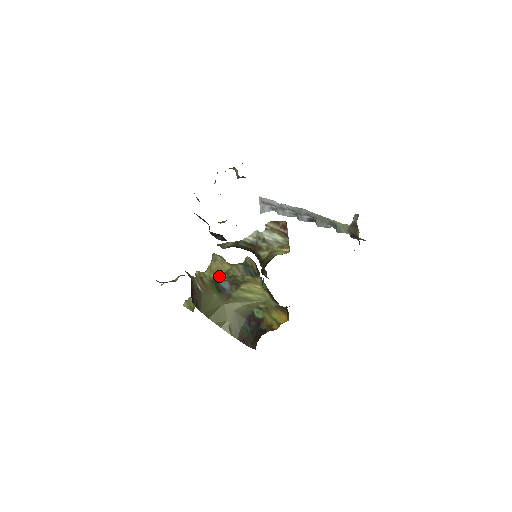
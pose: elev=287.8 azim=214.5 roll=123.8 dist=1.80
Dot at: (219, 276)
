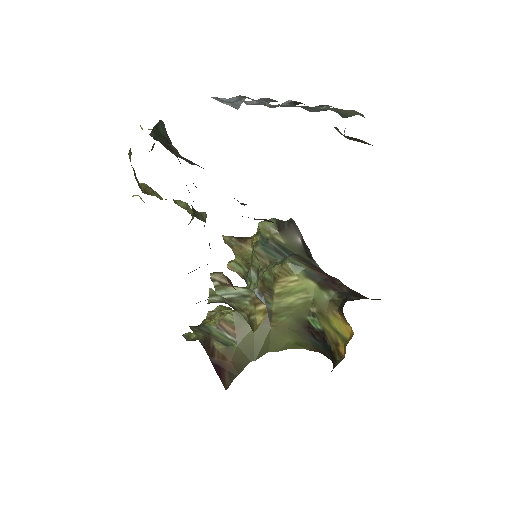
Dot at: (250, 264)
